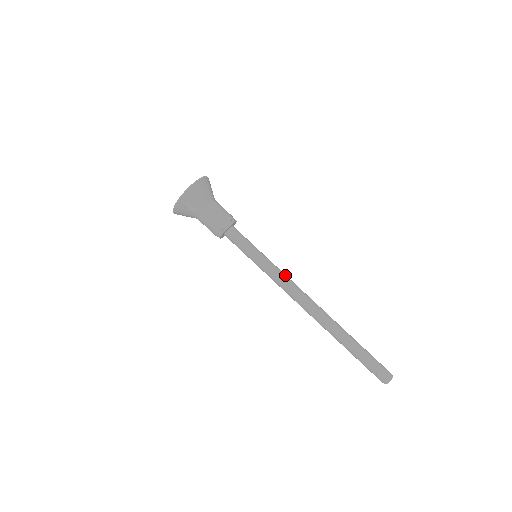
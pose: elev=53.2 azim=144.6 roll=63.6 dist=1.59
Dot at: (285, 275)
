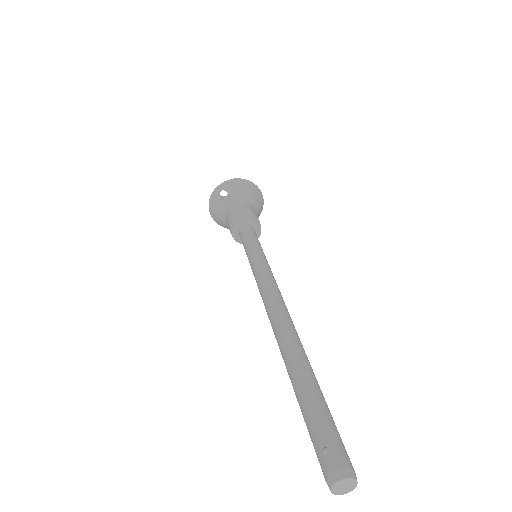
Dot at: occluded
